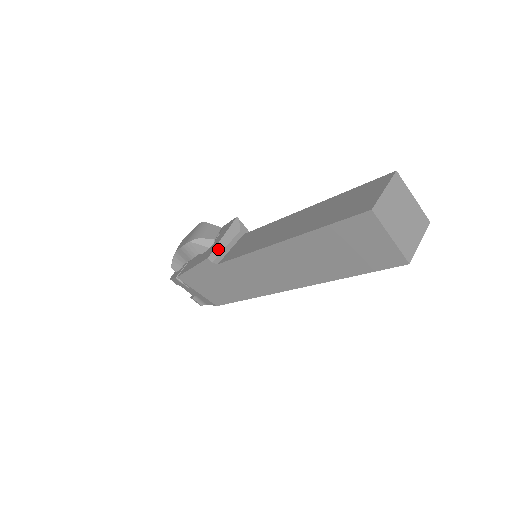
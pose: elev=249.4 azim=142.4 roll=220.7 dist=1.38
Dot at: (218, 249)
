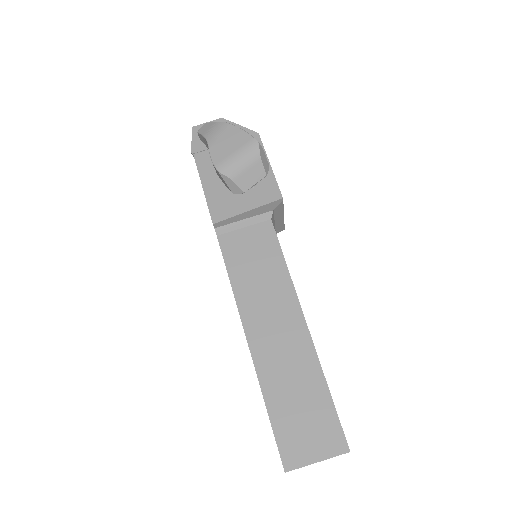
Dot at: (232, 220)
